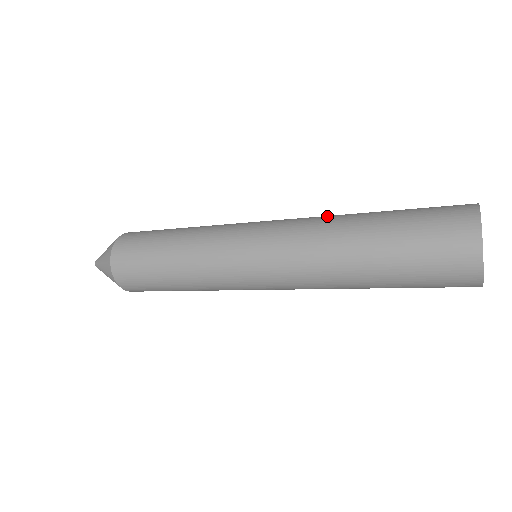
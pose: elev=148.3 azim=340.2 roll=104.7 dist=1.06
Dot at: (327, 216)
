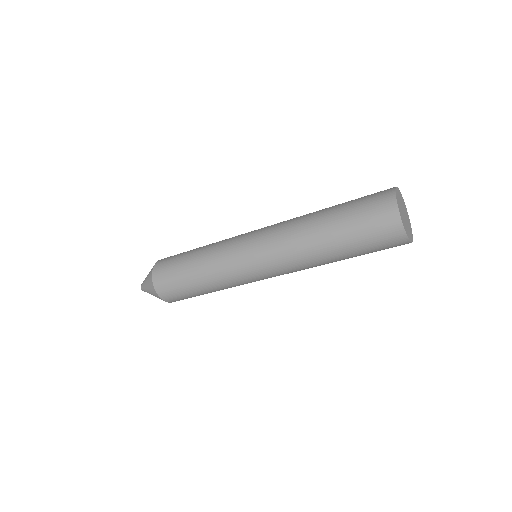
Dot at: (296, 222)
